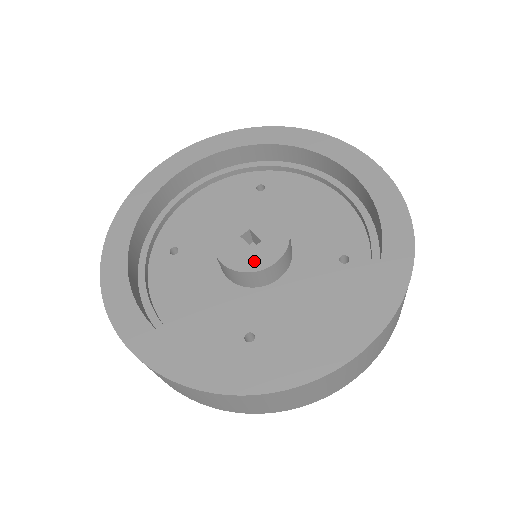
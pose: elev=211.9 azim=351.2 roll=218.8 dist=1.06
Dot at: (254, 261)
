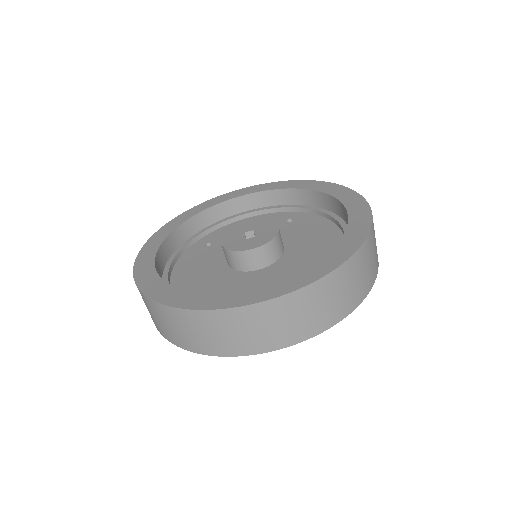
Dot at: (241, 246)
